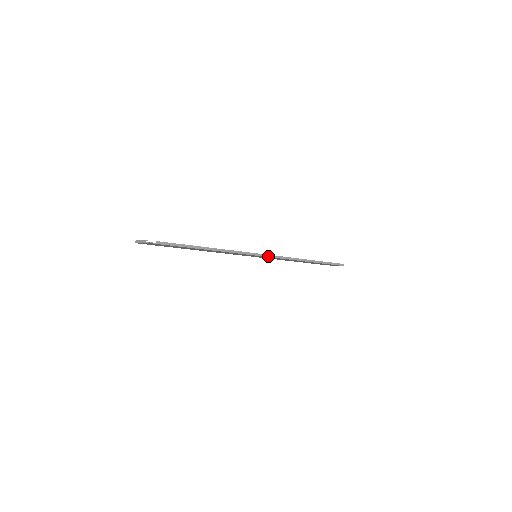
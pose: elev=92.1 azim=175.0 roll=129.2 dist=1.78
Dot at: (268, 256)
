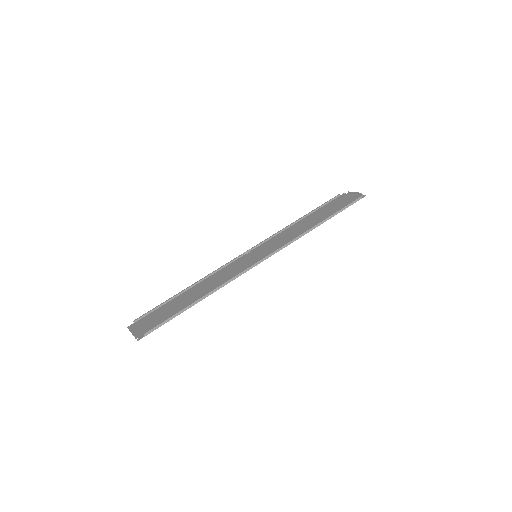
Dot at: (267, 257)
